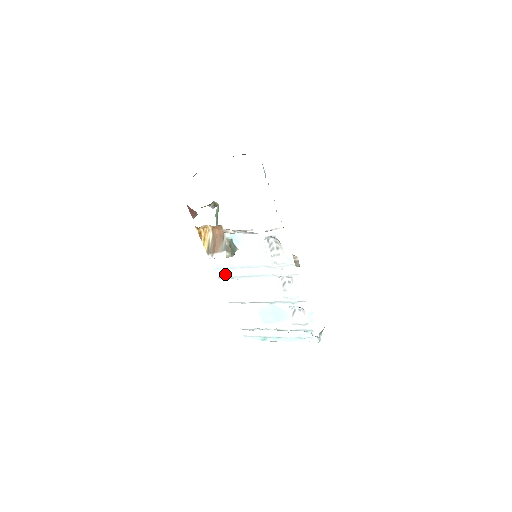
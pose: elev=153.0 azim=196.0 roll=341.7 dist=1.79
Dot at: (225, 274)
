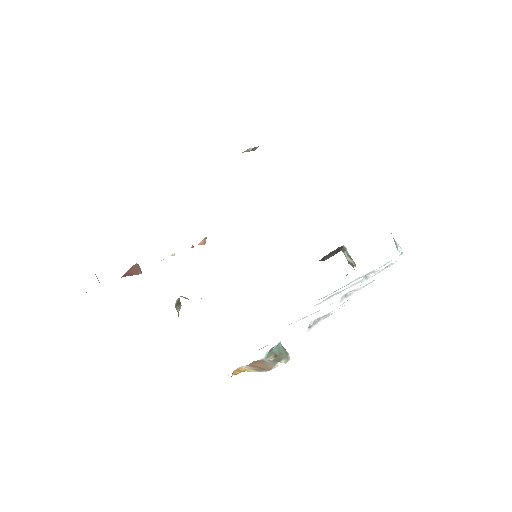
Dot at: occluded
